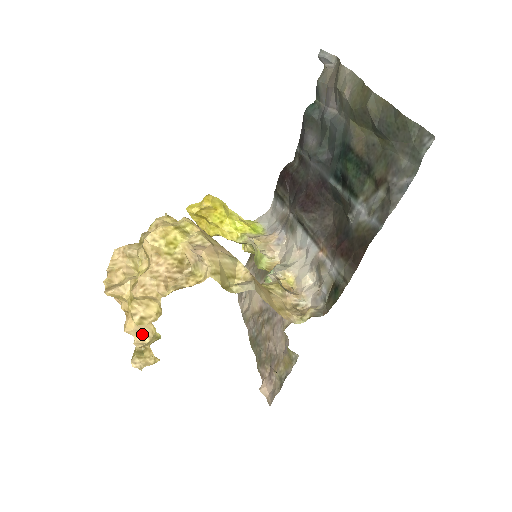
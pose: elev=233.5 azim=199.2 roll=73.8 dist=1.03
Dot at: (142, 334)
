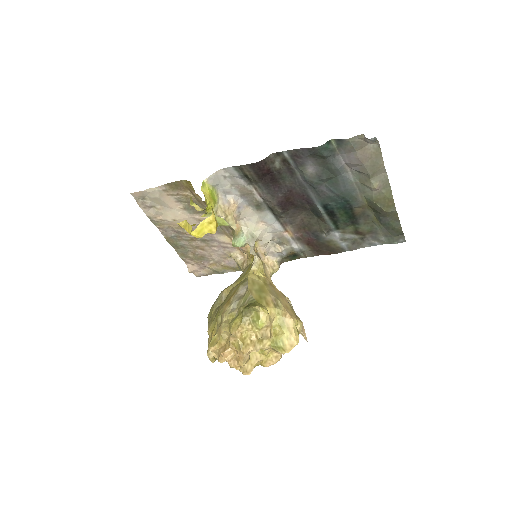
Dot at: occluded
